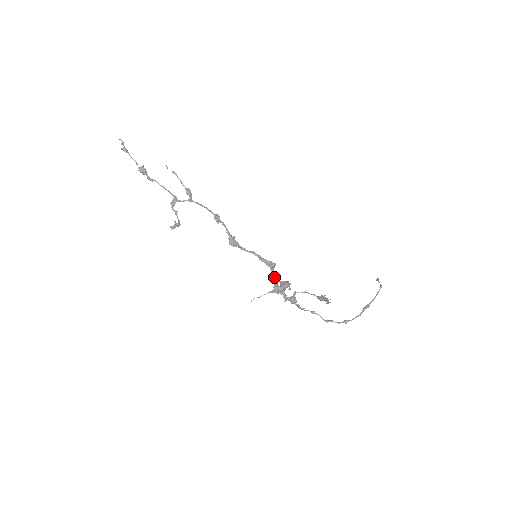
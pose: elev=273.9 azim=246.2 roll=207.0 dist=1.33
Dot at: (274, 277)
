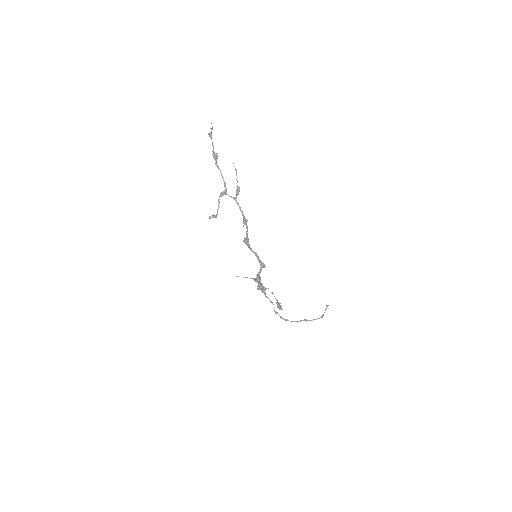
Dot at: occluded
